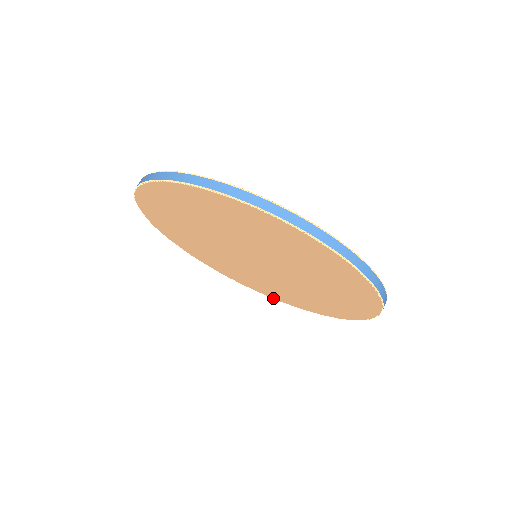
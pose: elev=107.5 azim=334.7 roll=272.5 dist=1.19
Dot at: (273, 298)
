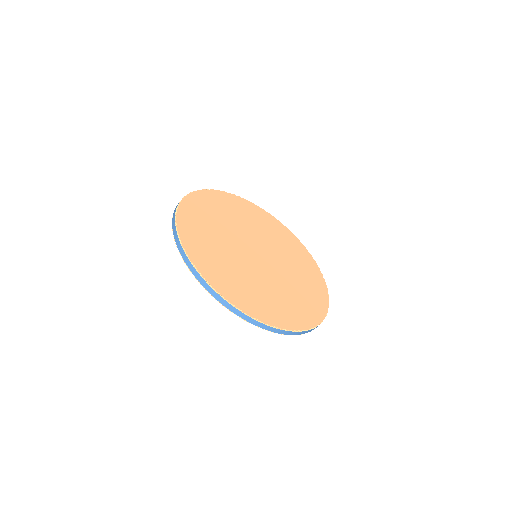
Dot at: occluded
